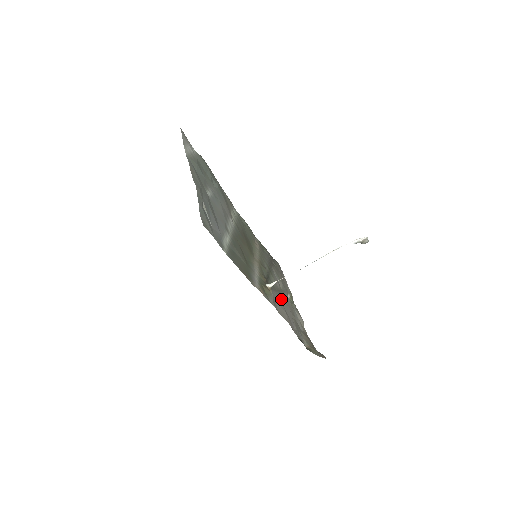
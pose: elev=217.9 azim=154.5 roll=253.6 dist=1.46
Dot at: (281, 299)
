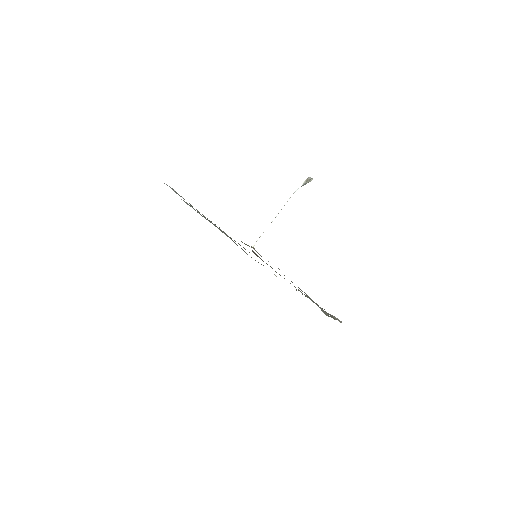
Dot at: occluded
